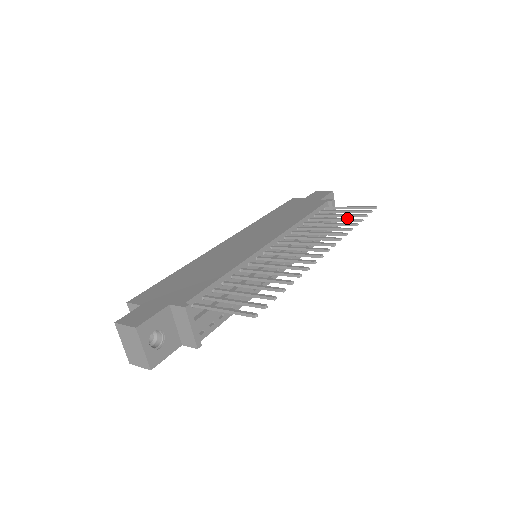
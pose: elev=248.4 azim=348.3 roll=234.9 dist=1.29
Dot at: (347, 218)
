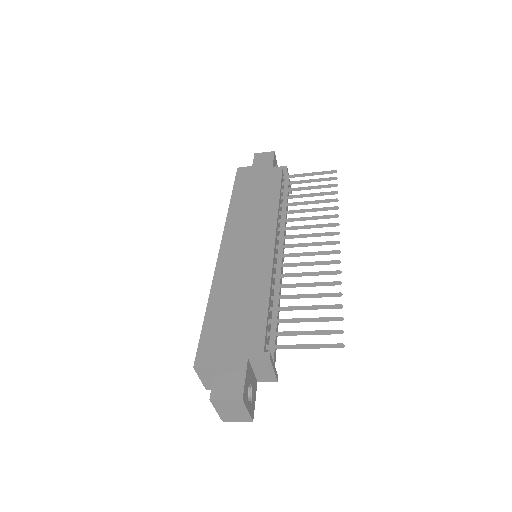
Dot at: (321, 192)
